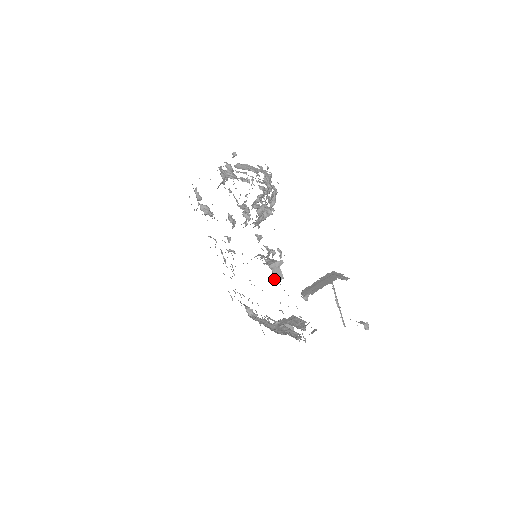
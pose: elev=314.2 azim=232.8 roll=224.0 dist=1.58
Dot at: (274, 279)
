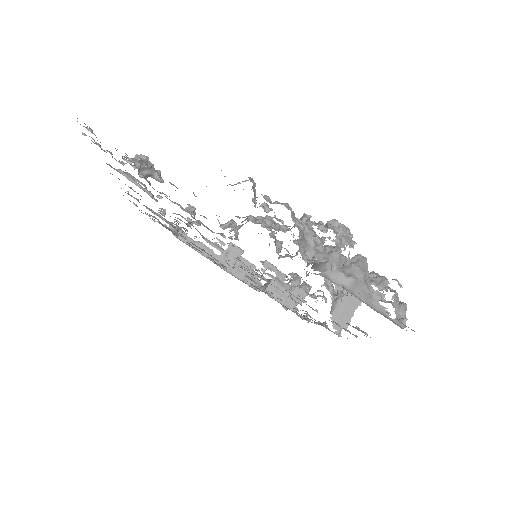
Dot at: occluded
